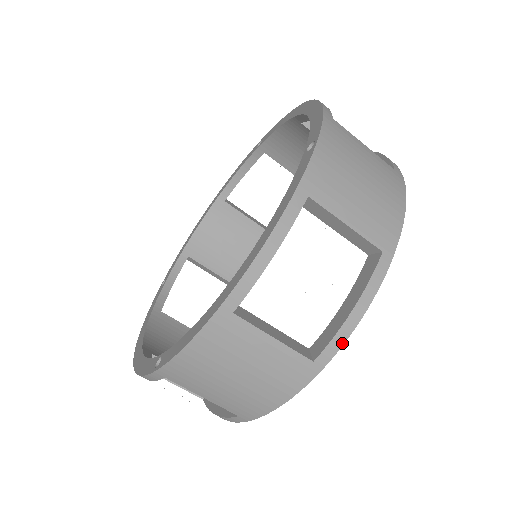
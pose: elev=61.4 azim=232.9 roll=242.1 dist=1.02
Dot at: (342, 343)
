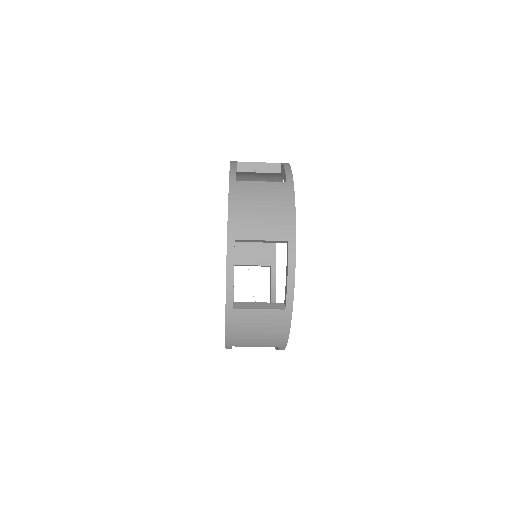
Dot at: occluded
